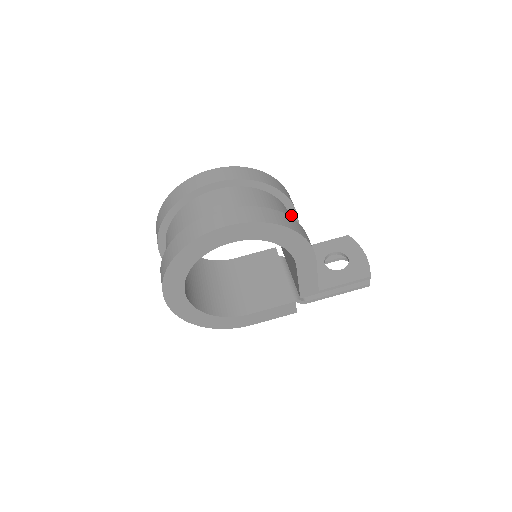
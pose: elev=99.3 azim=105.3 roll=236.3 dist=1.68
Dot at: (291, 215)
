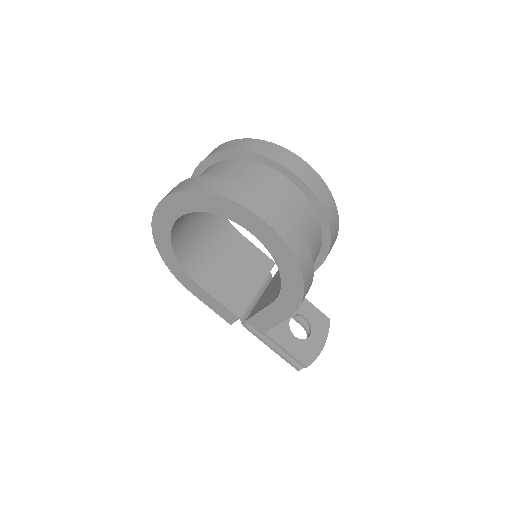
Dot at: (315, 262)
